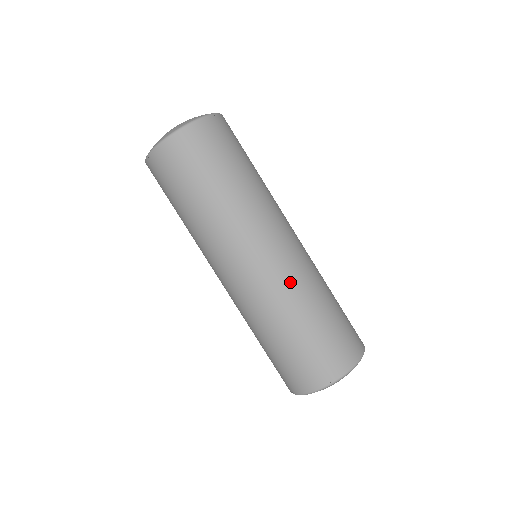
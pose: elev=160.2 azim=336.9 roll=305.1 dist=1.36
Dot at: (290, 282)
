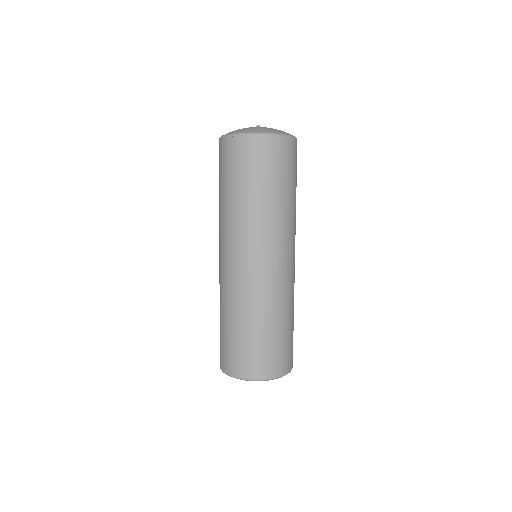
Dot at: (250, 292)
